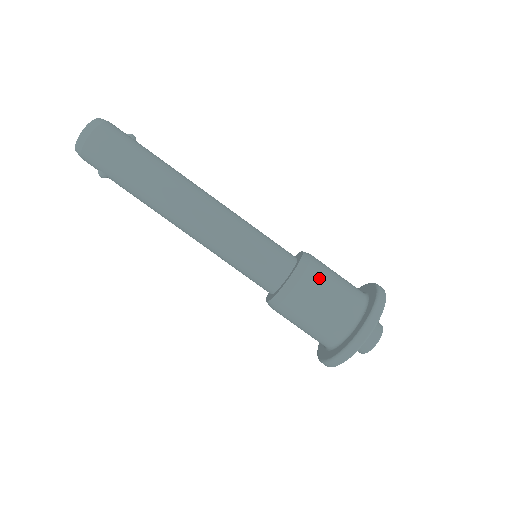
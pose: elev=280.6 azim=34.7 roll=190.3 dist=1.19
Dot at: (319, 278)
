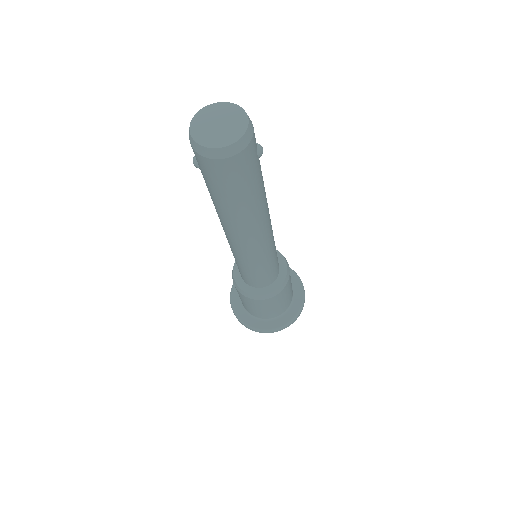
Dot at: (277, 300)
